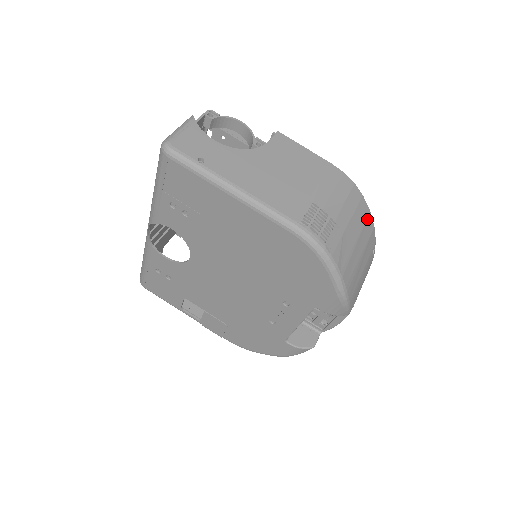
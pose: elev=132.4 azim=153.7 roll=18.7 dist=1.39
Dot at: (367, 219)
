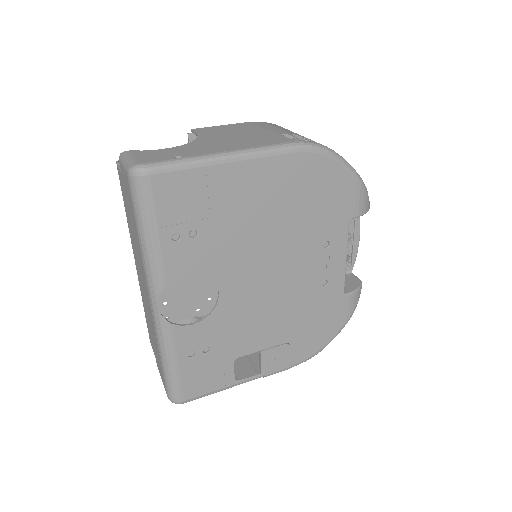
Dot at: occluded
